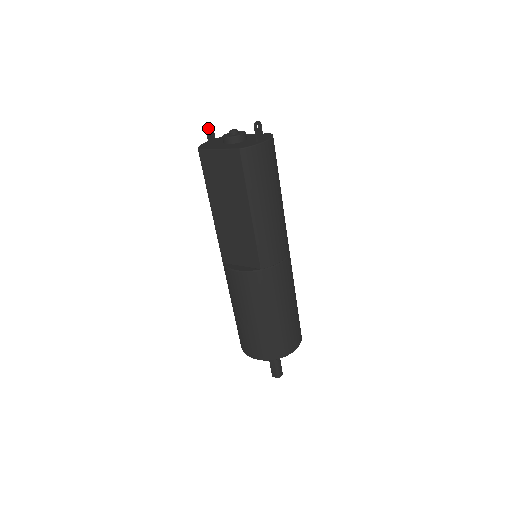
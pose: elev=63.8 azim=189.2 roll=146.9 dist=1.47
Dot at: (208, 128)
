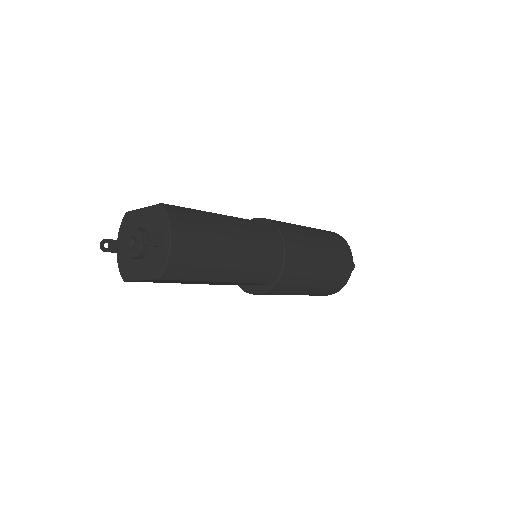
Dot at: (105, 249)
